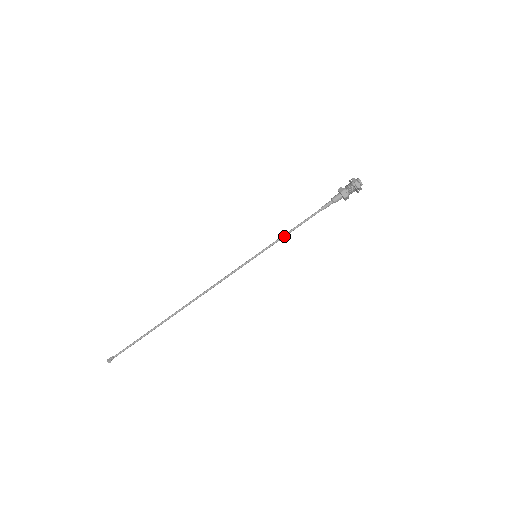
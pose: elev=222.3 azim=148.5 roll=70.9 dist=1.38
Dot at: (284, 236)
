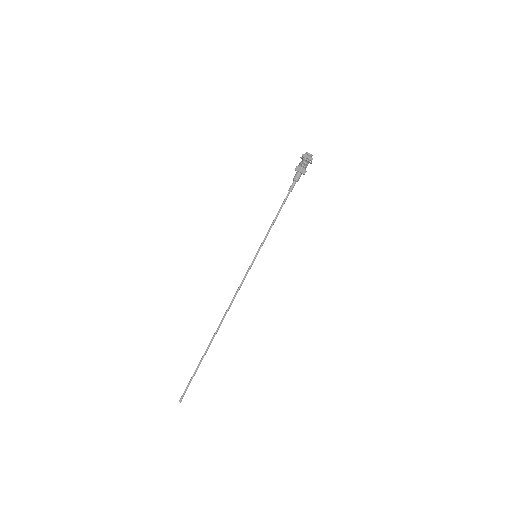
Dot at: (270, 228)
